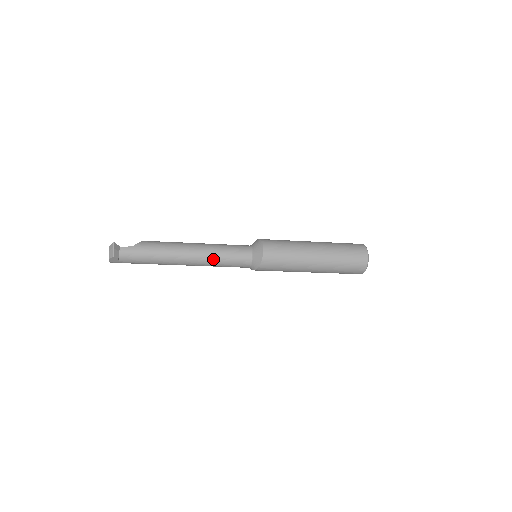
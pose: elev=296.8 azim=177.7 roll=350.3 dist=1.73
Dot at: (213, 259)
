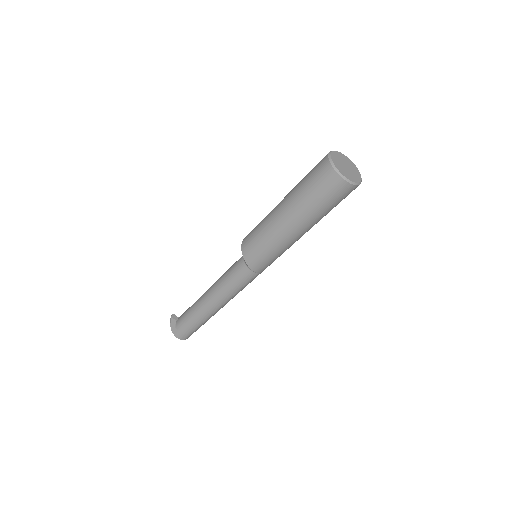
Dot at: (221, 280)
